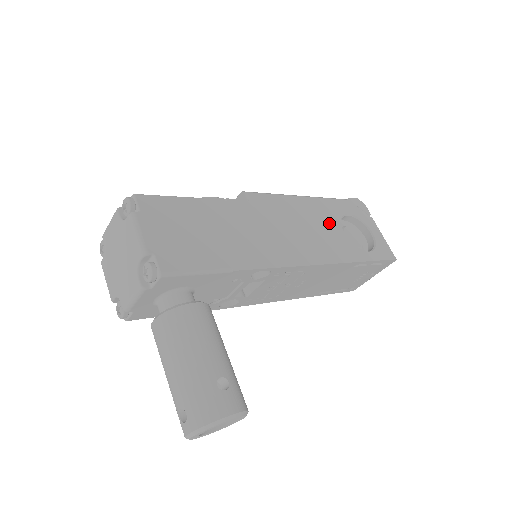
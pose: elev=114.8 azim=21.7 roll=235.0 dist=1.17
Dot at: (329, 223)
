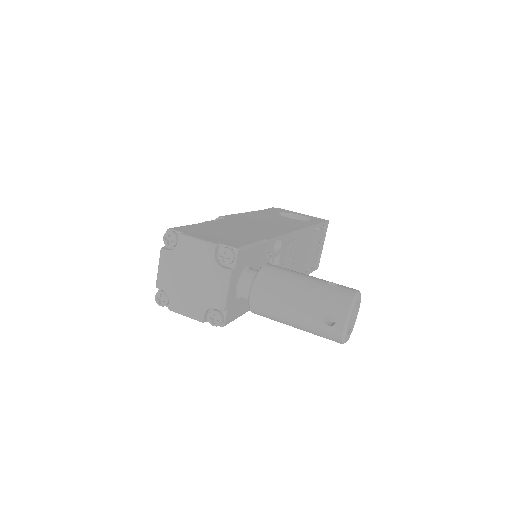
Dot at: (277, 217)
